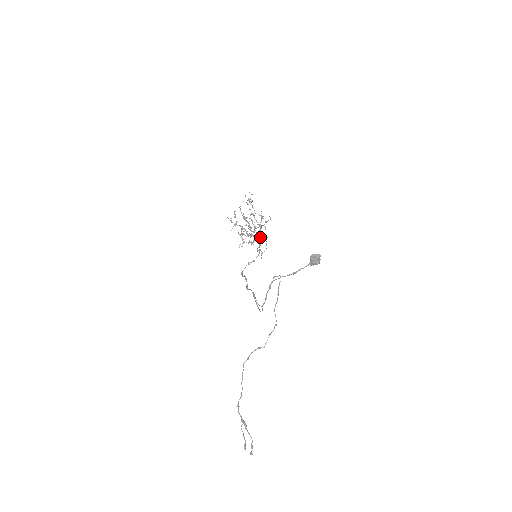
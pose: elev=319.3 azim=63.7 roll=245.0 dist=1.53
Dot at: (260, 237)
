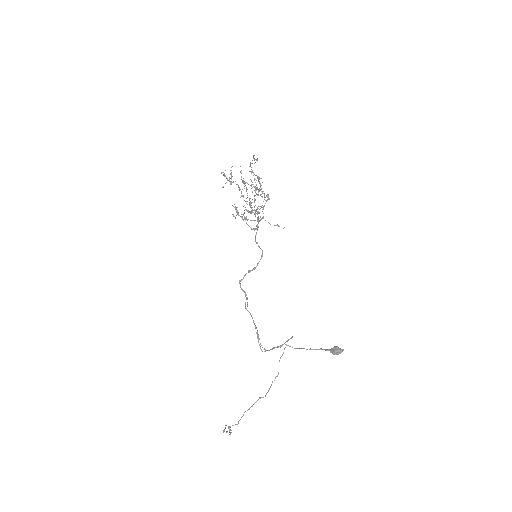
Dot at: occluded
